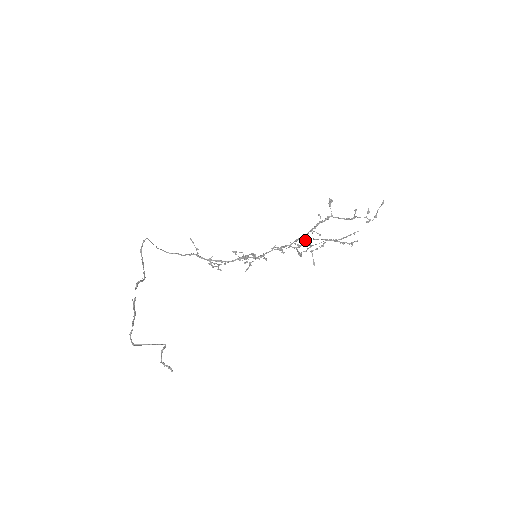
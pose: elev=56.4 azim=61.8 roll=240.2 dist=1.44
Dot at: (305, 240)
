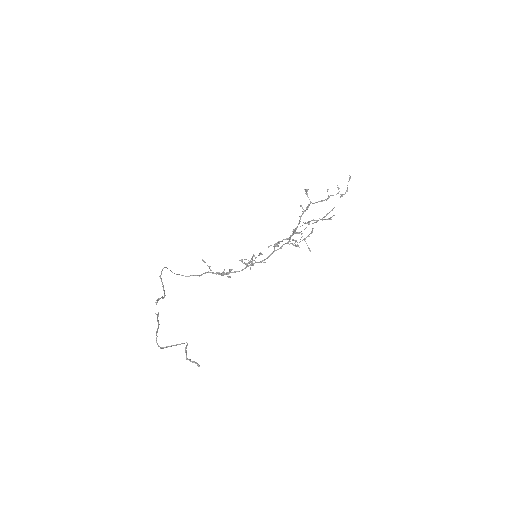
Dot at: (298, 233)
